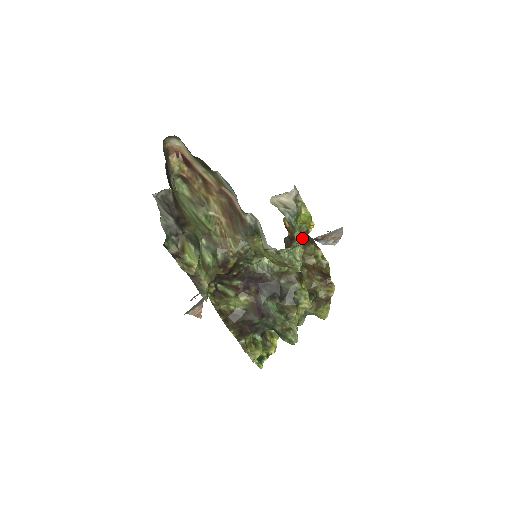
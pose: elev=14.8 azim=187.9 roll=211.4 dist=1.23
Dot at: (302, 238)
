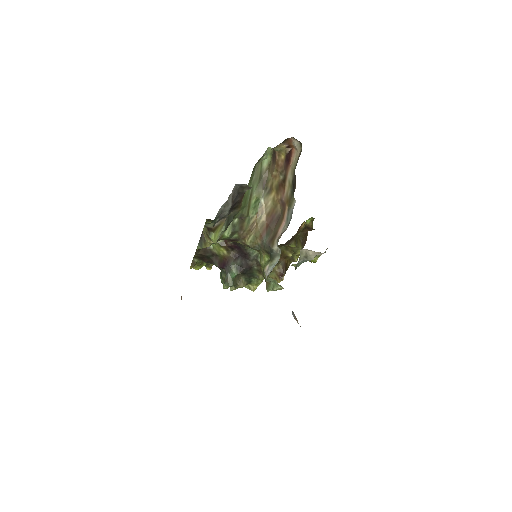
Dot at: (295, 266)
